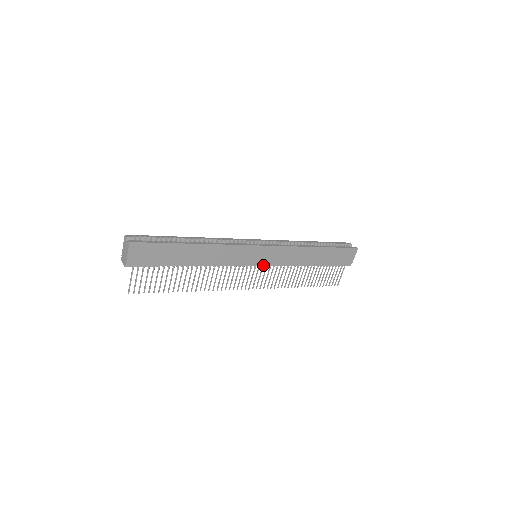
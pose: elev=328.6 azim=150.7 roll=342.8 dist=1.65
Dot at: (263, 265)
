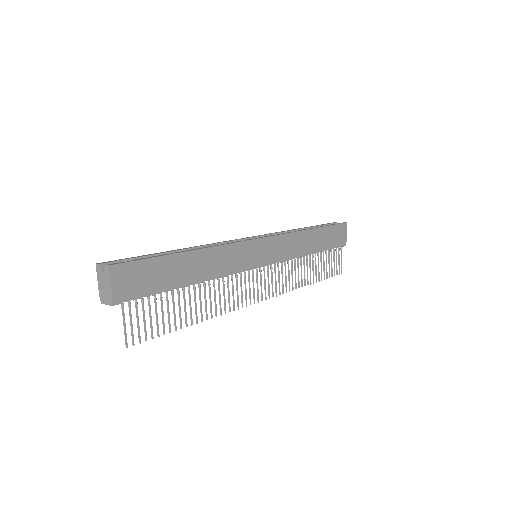
Dot at: (268, 264)
